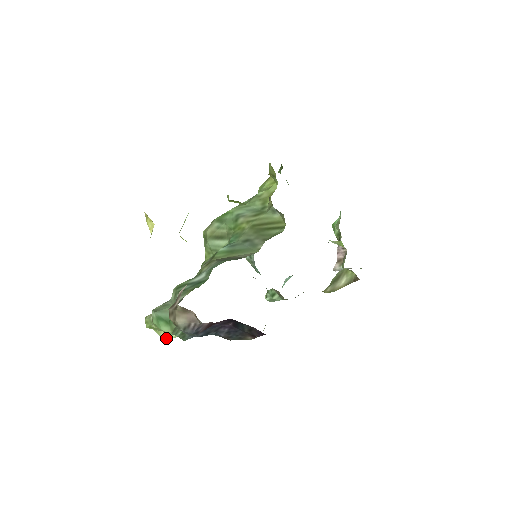
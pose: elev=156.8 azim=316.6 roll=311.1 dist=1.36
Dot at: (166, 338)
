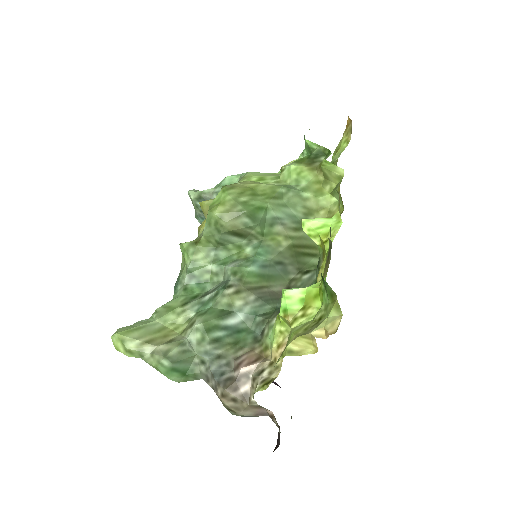
Dot at: occluded
